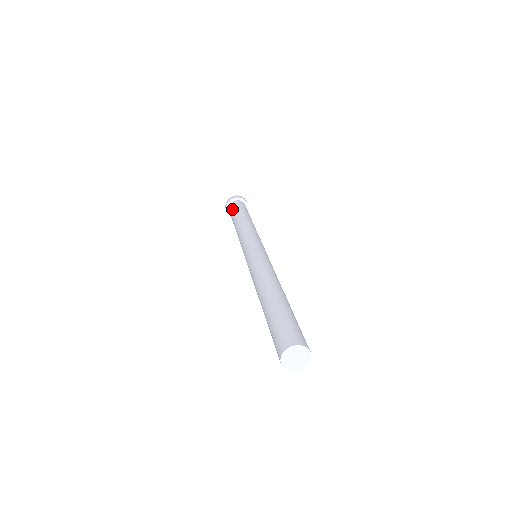
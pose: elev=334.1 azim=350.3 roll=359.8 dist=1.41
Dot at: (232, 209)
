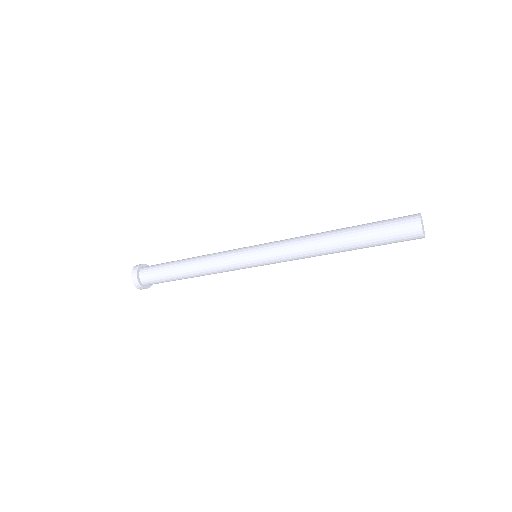
Dot at: (154, 267)
